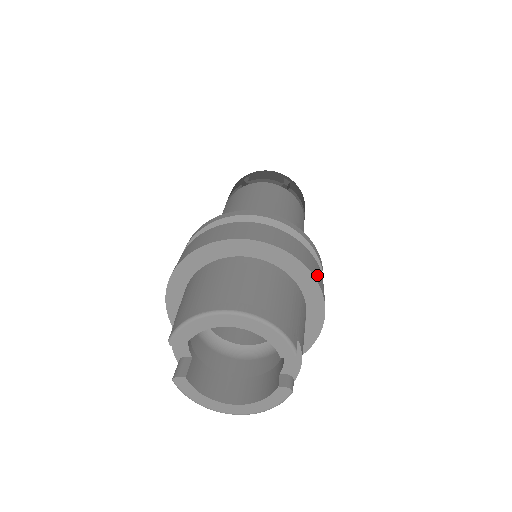
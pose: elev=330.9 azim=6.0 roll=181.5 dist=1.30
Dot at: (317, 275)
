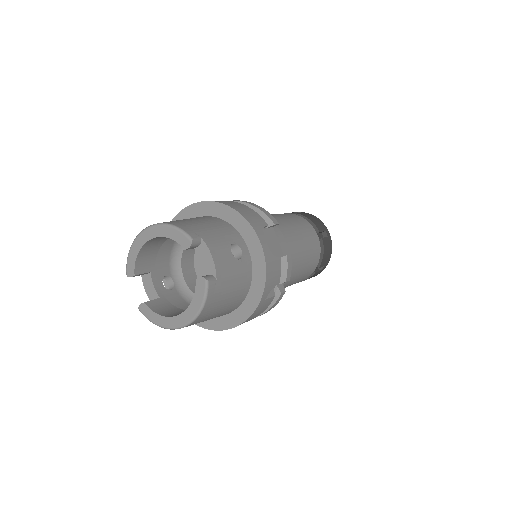
Dot at: (246, 214)
